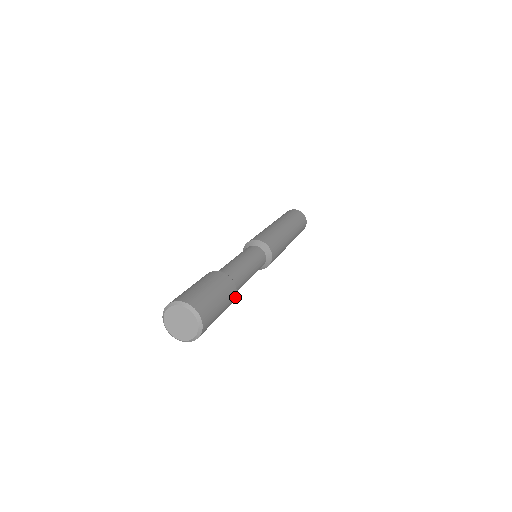
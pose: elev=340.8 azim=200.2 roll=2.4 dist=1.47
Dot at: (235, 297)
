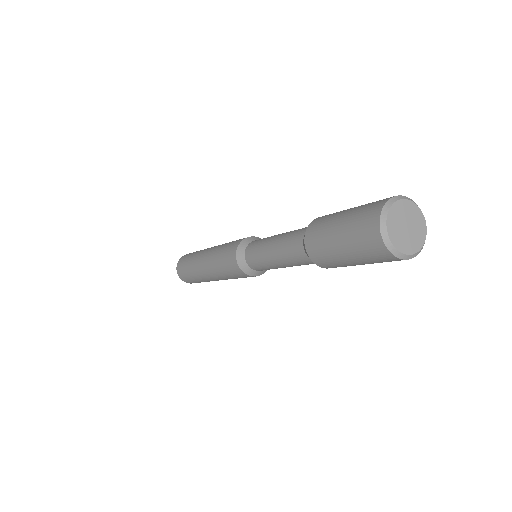
Dot at: occluded
